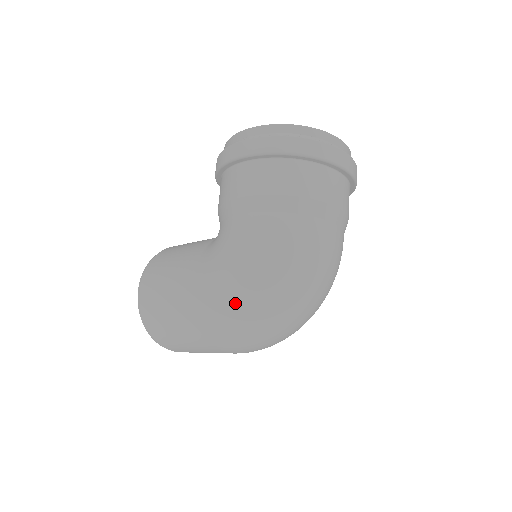
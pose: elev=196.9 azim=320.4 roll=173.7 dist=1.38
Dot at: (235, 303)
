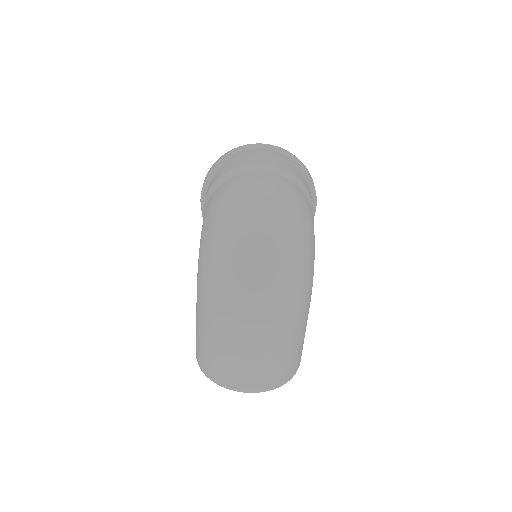
Dot at: (206, 260)
